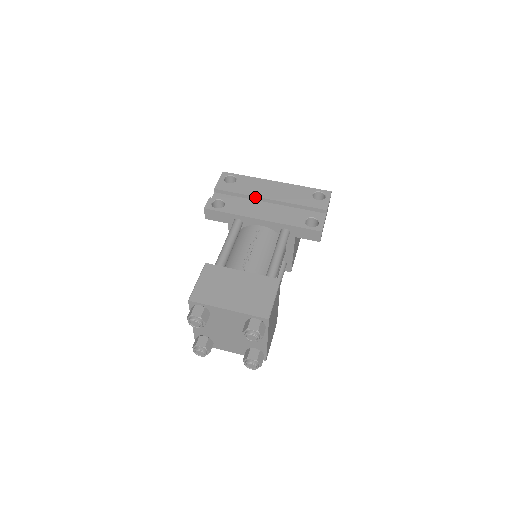
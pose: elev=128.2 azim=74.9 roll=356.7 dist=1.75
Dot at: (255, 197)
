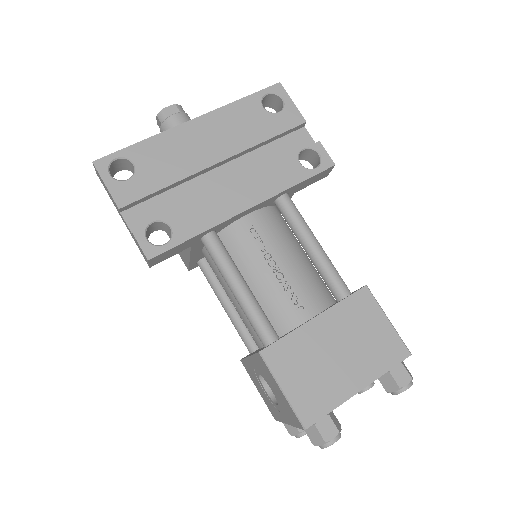
Dot at: (195, 174)
